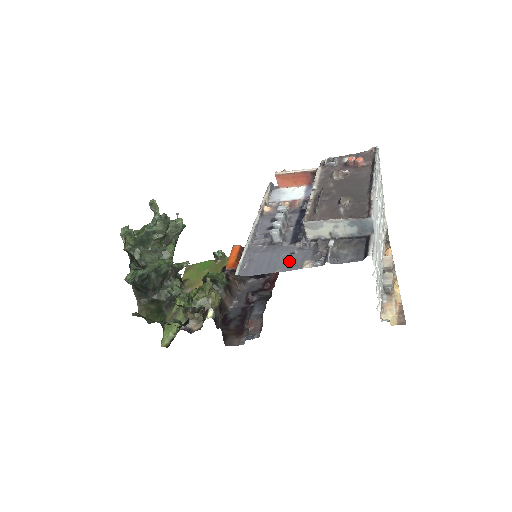
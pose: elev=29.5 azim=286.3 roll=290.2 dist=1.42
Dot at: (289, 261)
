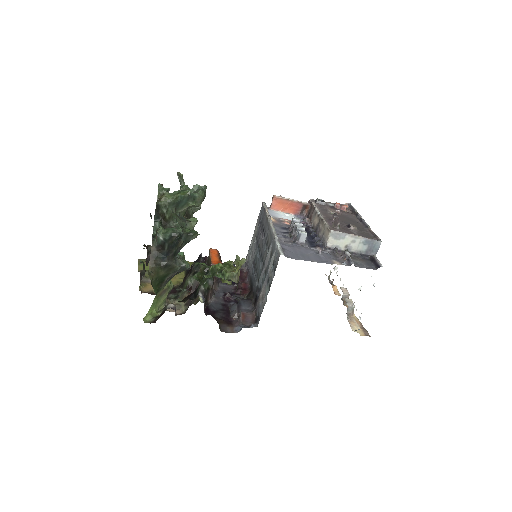
Dot at: (319, 257)
